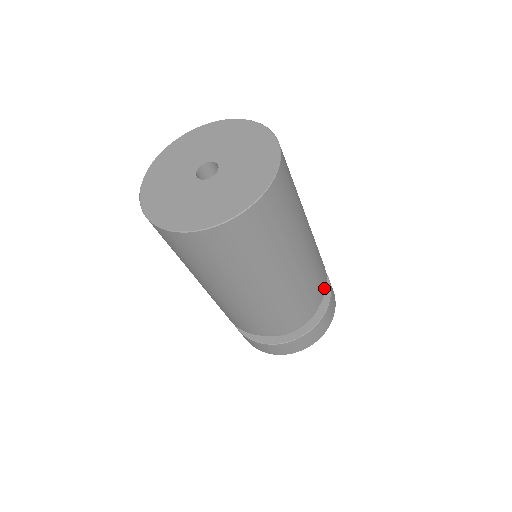
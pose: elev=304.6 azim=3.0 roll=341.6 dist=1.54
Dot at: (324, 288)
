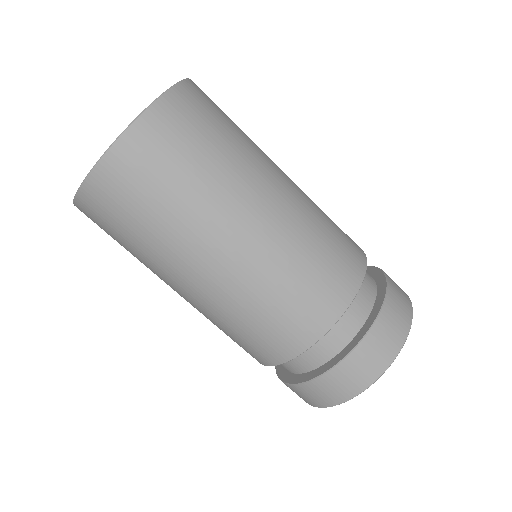
Dot at: (359, 270)
